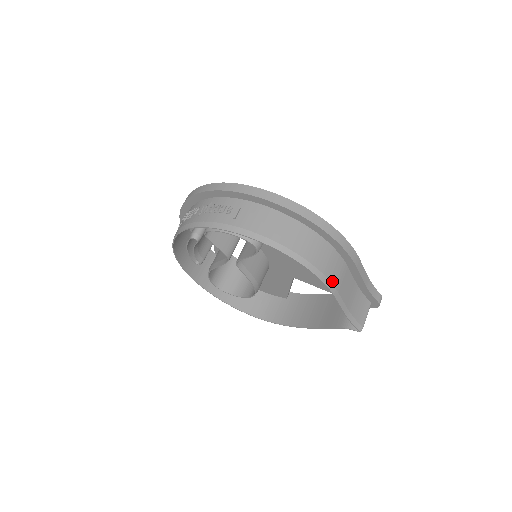
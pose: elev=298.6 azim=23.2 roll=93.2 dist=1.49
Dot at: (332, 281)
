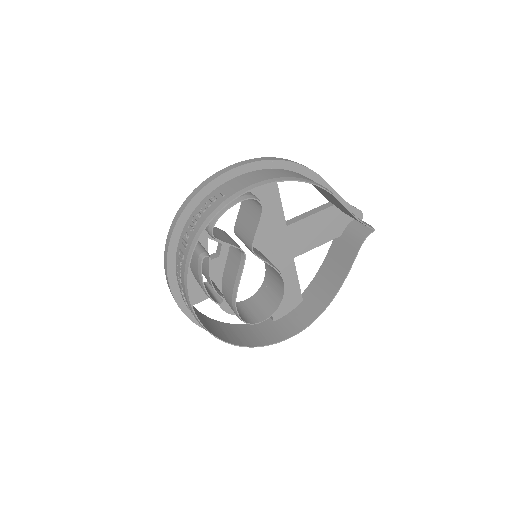
Dot at: occluded
